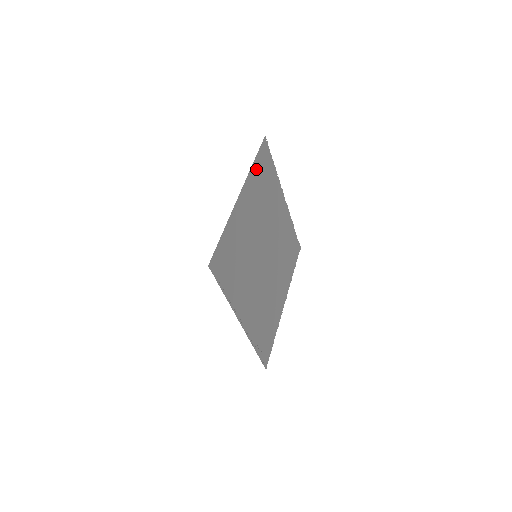
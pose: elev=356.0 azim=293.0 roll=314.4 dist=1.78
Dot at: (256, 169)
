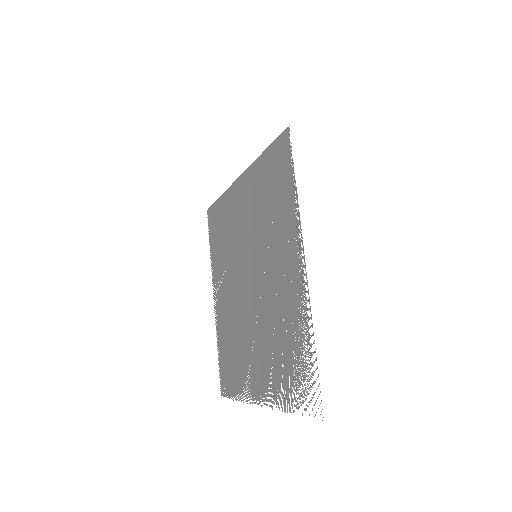
Dot at: (221, 205)
